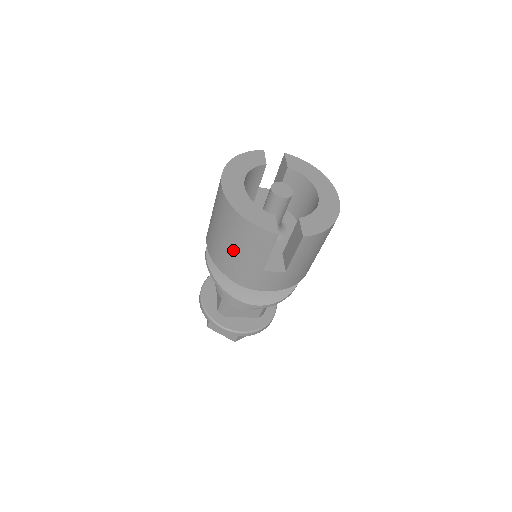
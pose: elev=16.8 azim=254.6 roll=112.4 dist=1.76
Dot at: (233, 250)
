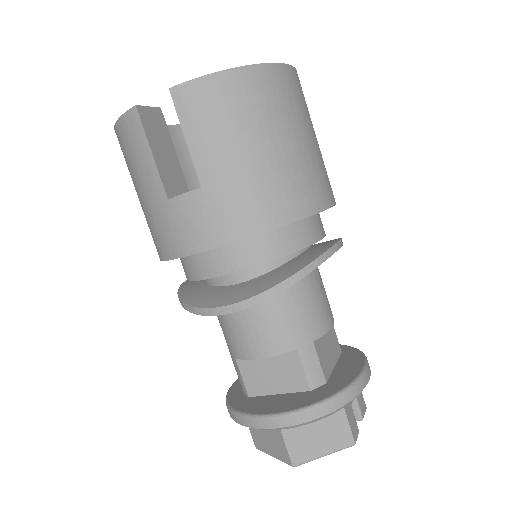
Dot at: (140, 199)
